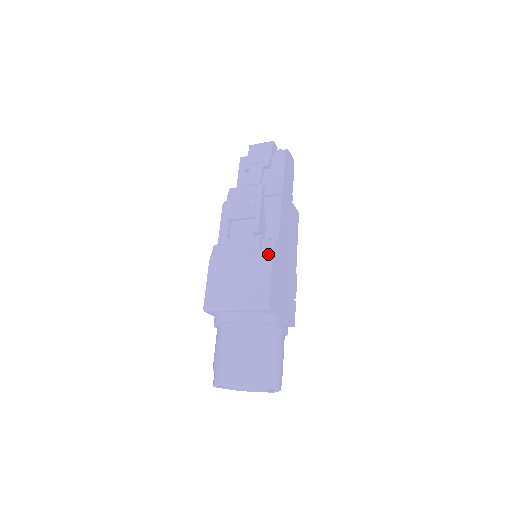
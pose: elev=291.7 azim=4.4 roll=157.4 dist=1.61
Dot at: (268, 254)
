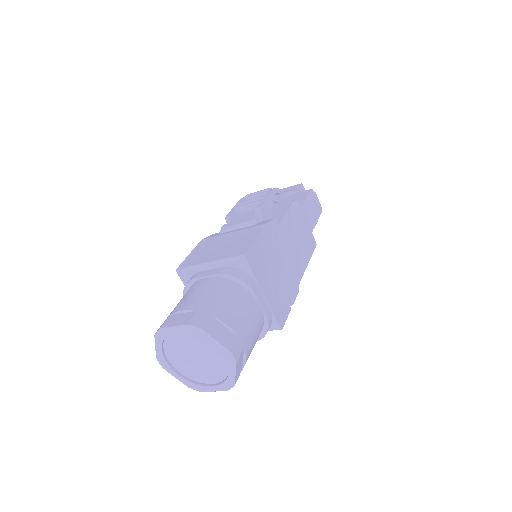
Dot at: (262, 223)
